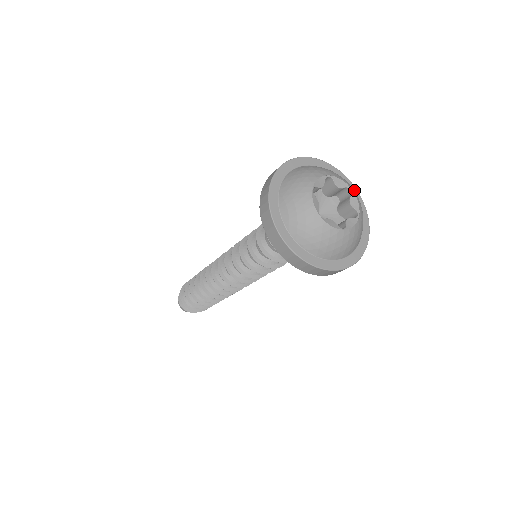
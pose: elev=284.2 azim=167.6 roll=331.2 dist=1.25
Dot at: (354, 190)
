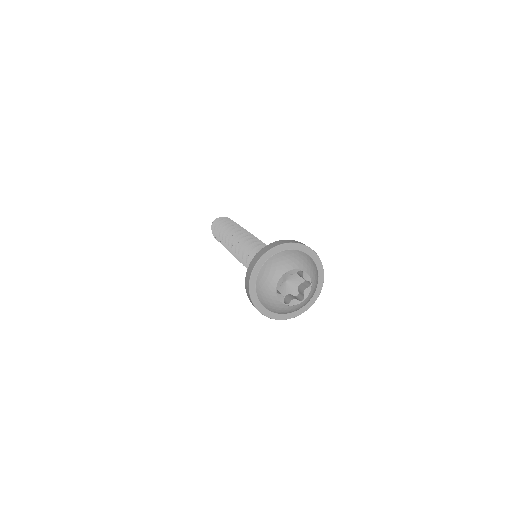
Dot at: (322, 278)
